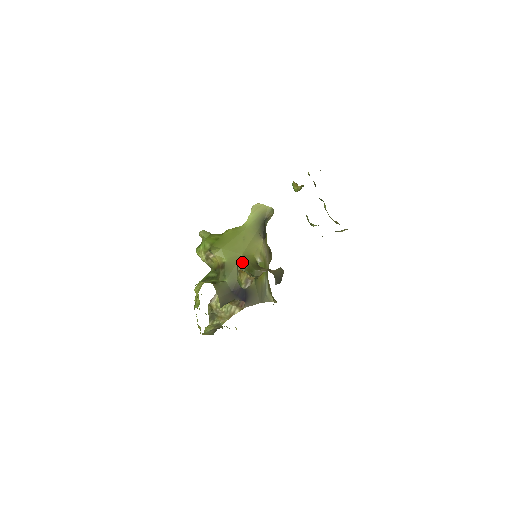
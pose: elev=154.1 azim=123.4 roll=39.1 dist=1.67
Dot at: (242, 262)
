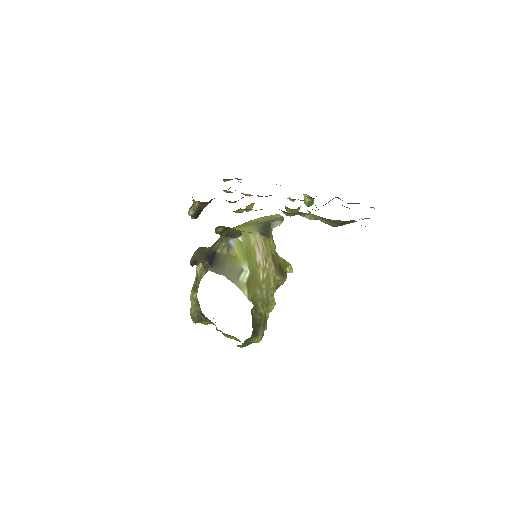
Dot at: occluded
